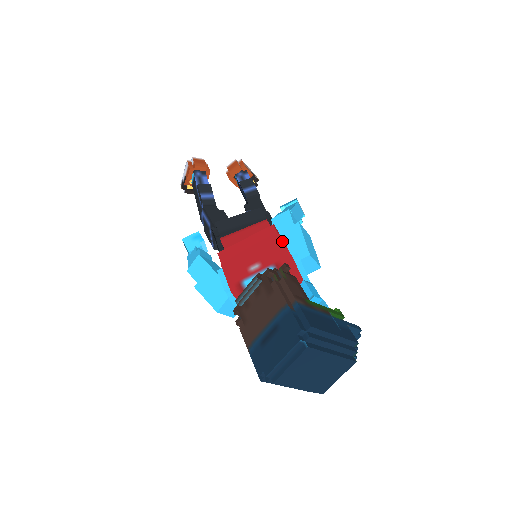
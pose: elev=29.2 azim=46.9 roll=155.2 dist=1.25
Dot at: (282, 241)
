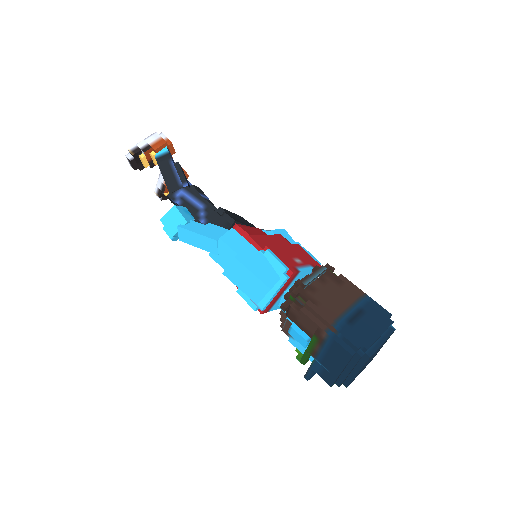
Dot at: (304, 250)
